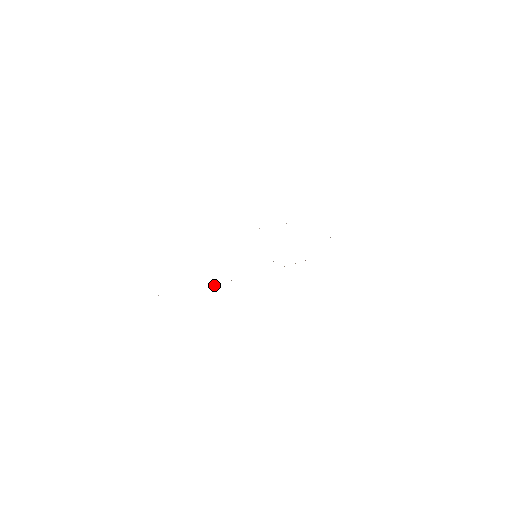
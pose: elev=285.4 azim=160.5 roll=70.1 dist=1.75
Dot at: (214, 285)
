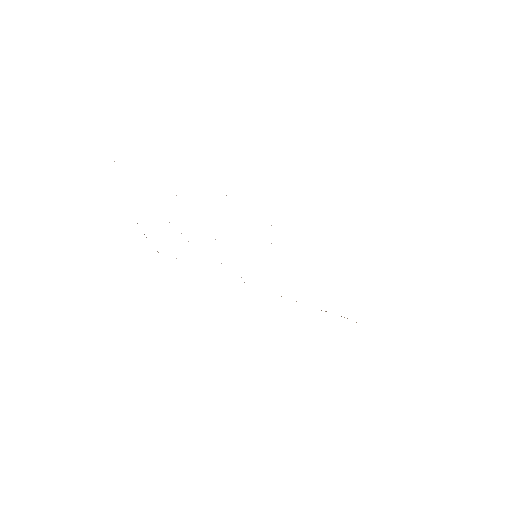
Dot at: occluded
